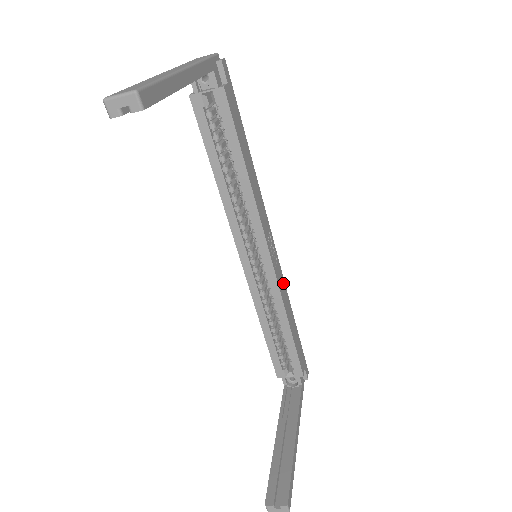
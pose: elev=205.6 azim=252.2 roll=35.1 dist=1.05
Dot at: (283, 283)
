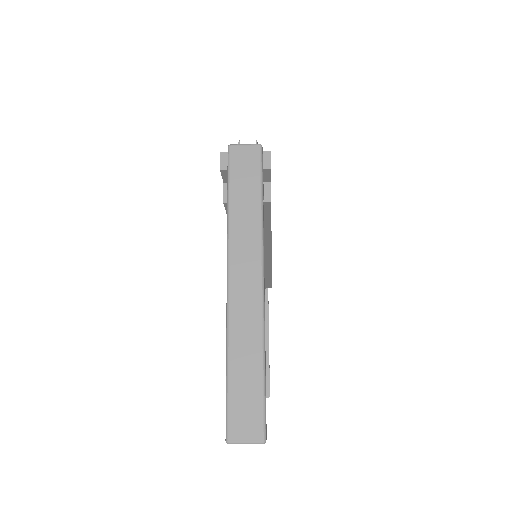
Dot at: occluded
